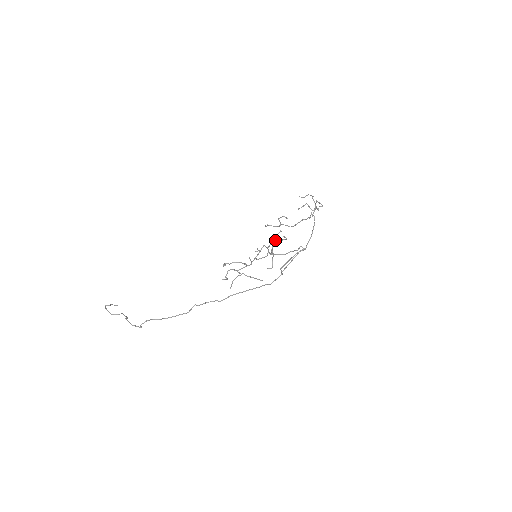
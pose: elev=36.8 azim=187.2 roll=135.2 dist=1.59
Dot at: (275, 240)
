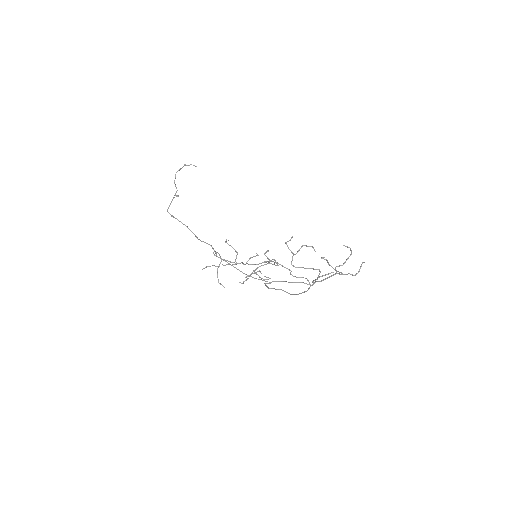
Dot at: (255, 273)
